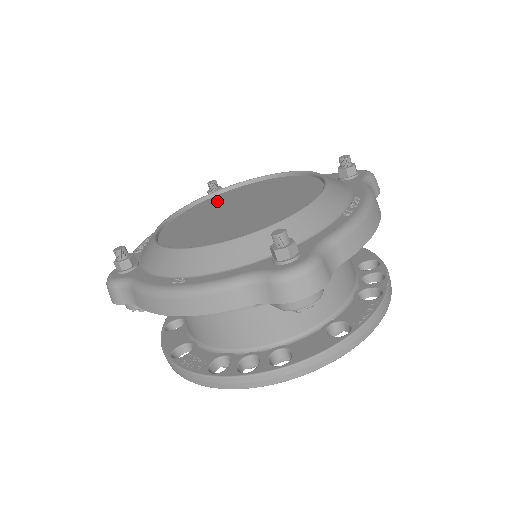
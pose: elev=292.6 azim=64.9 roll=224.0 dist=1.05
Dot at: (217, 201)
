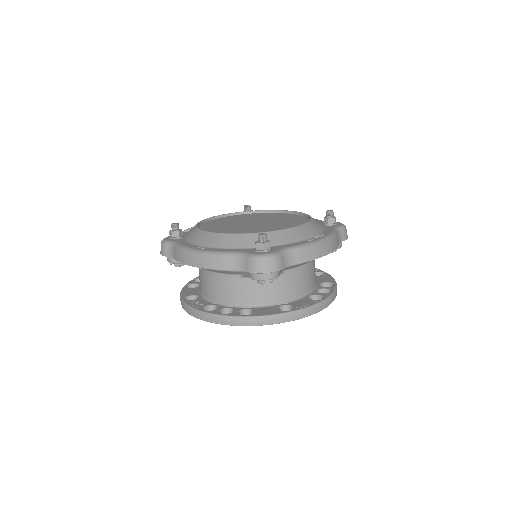
Dot at: (244, 217)
